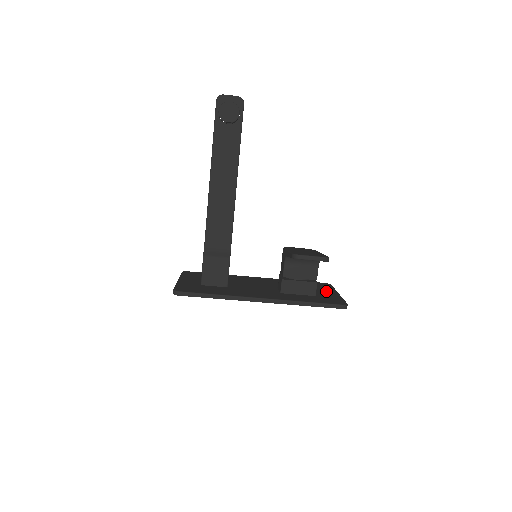
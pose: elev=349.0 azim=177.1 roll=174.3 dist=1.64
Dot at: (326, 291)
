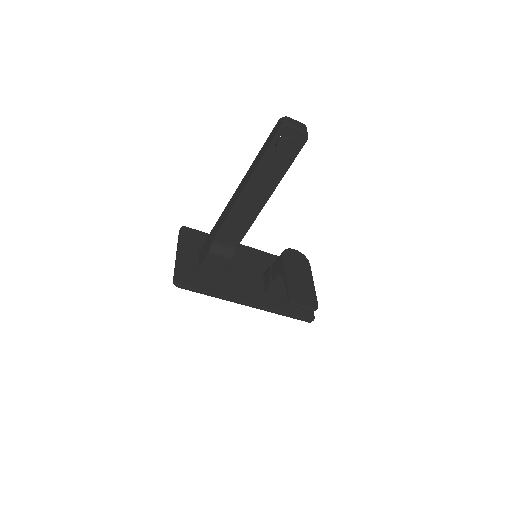
Dot at: occluded
